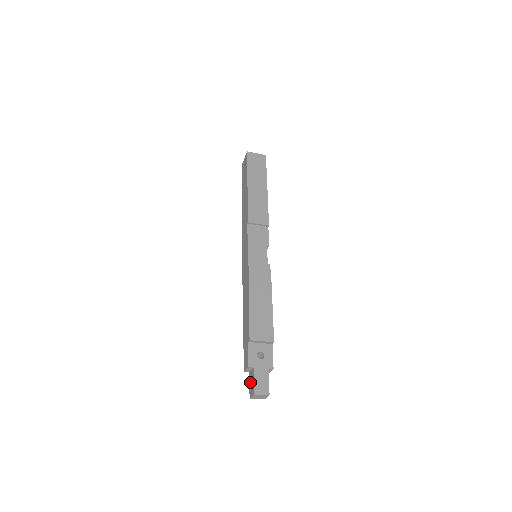
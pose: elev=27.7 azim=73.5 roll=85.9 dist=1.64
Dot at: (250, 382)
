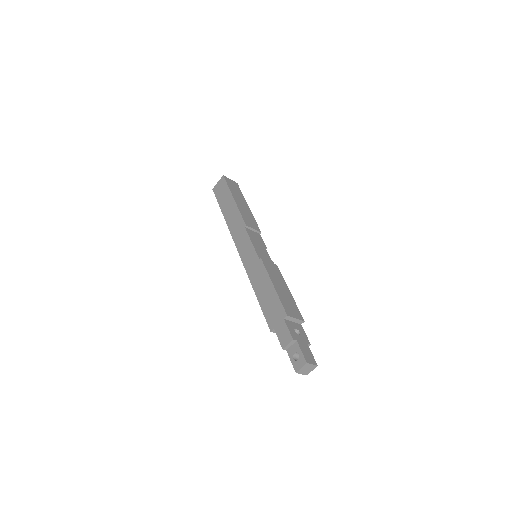
Dot at: (293, 357)
